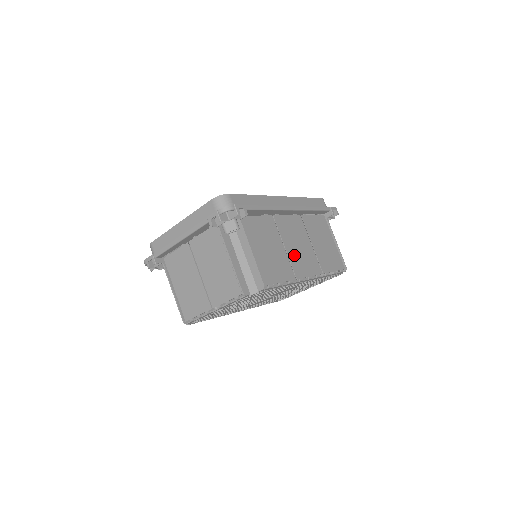
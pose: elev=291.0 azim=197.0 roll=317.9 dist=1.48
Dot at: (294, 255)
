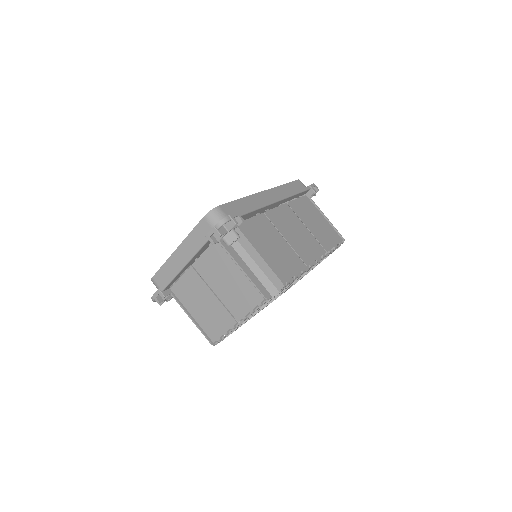
Dot at: (296, 244)
